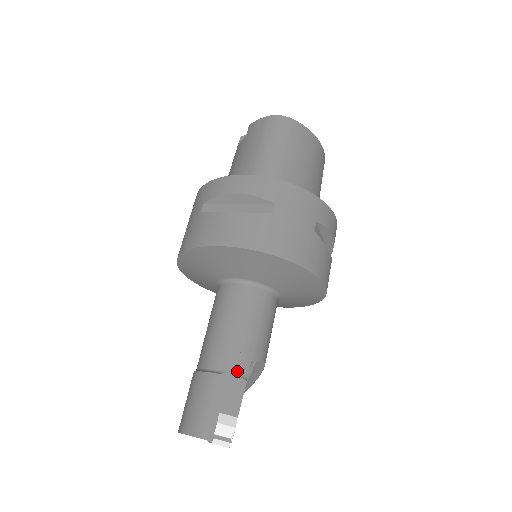
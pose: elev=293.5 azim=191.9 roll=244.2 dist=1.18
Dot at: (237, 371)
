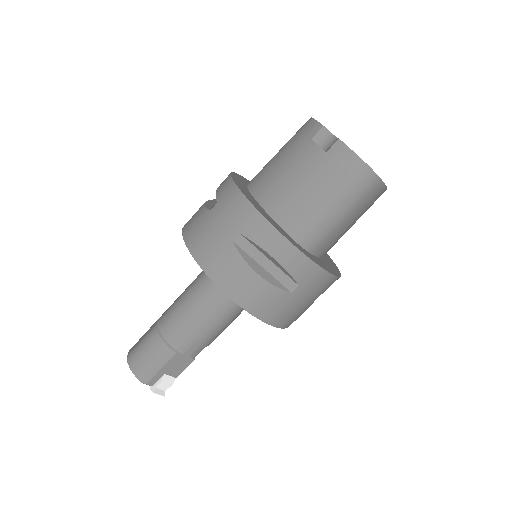
Dot at: (191, 354)
